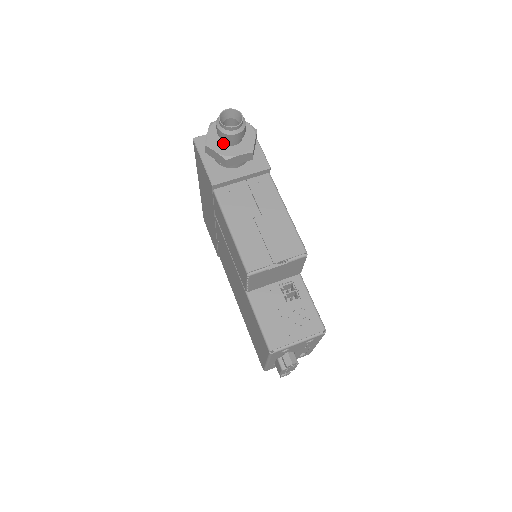
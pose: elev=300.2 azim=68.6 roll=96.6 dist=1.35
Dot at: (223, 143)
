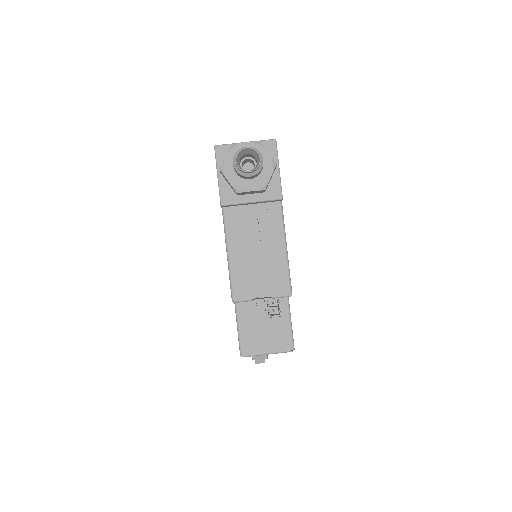
Dot at: occluded
